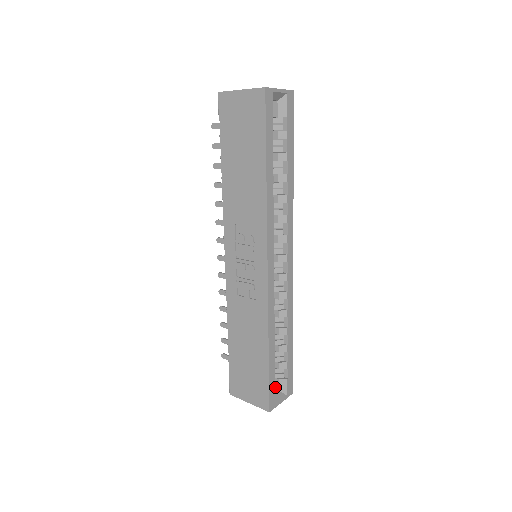
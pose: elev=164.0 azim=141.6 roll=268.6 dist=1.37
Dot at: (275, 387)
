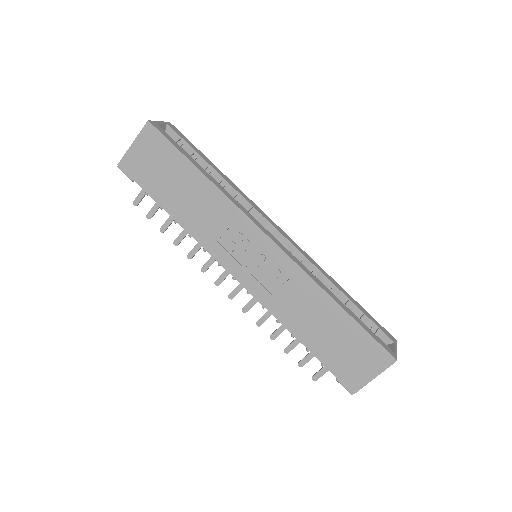
Dot at: occluded
